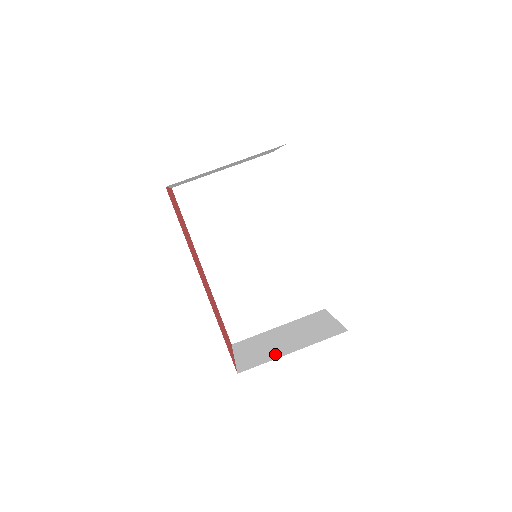
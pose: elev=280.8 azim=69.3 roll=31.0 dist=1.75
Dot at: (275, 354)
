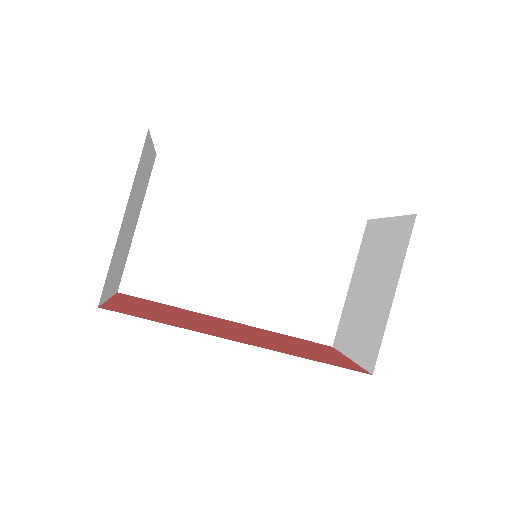
Dot at: (381, 315)
